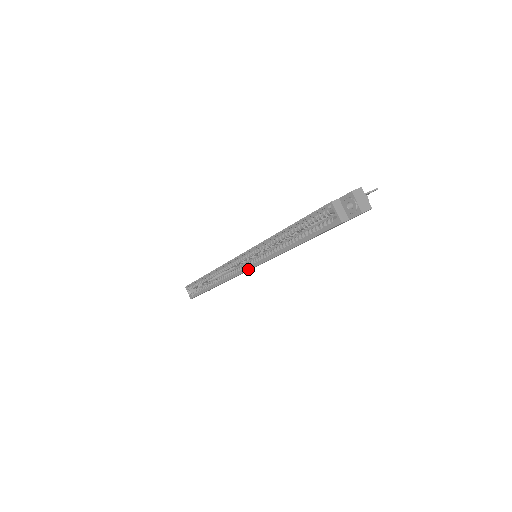
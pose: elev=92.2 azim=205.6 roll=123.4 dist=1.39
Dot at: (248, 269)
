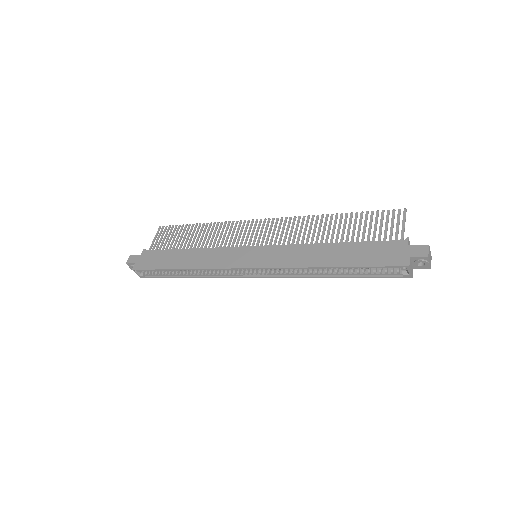
Dot at: occluded
